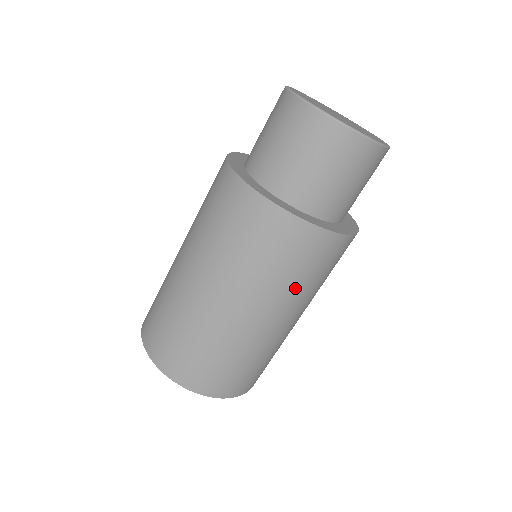
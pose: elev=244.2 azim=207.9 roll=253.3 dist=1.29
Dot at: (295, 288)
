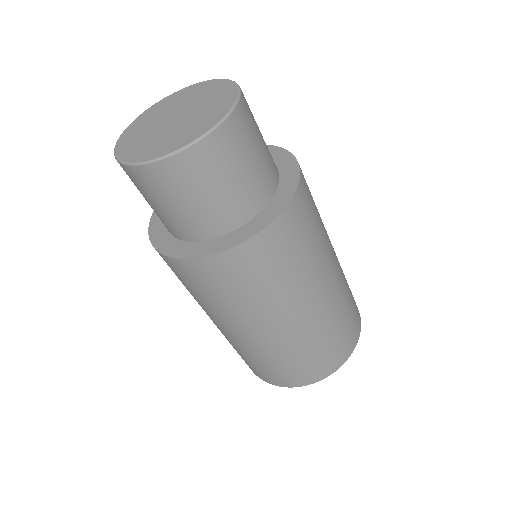
Dot at: (250, 303)
